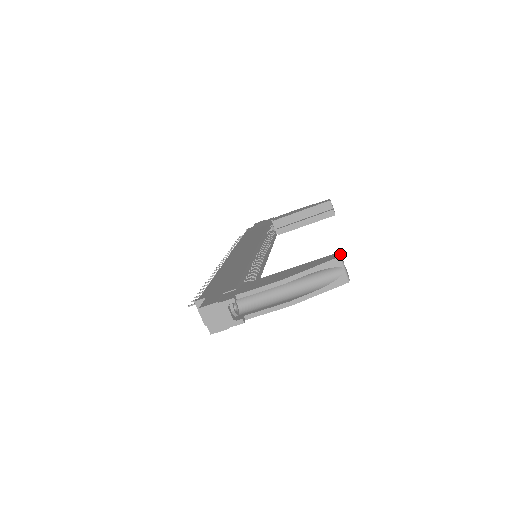
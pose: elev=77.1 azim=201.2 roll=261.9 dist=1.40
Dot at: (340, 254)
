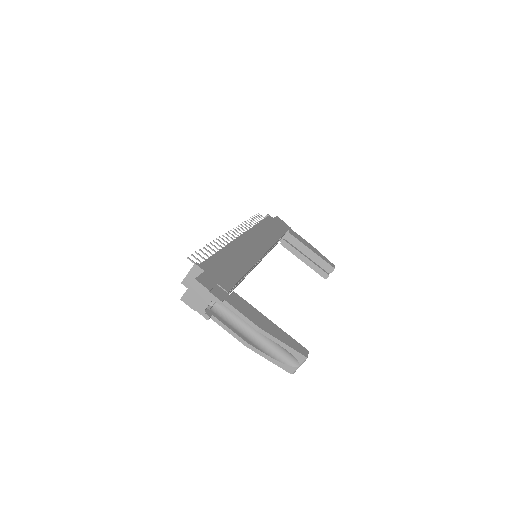
Dot at: occluded
